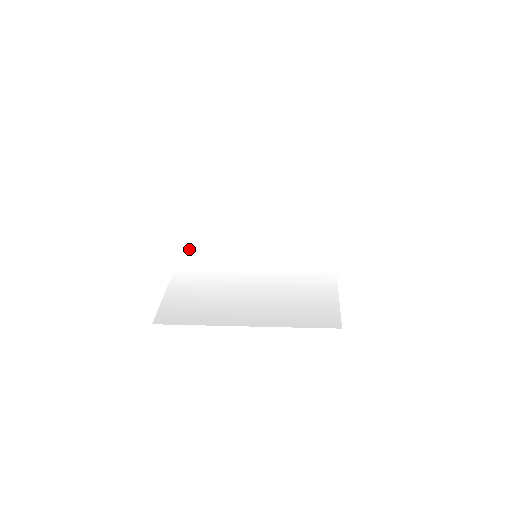
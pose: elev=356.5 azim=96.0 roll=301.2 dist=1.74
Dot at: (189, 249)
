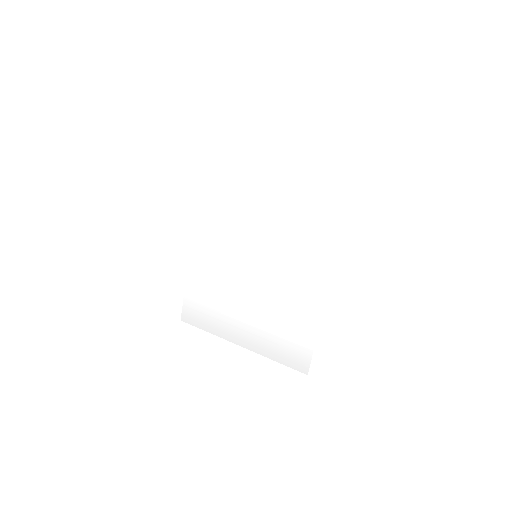
Dot at: (198, 226)
